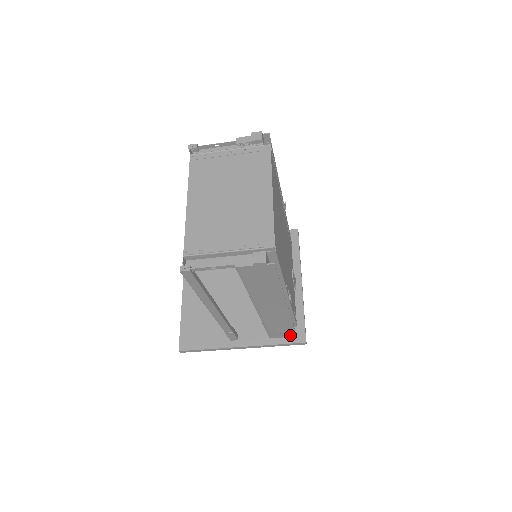
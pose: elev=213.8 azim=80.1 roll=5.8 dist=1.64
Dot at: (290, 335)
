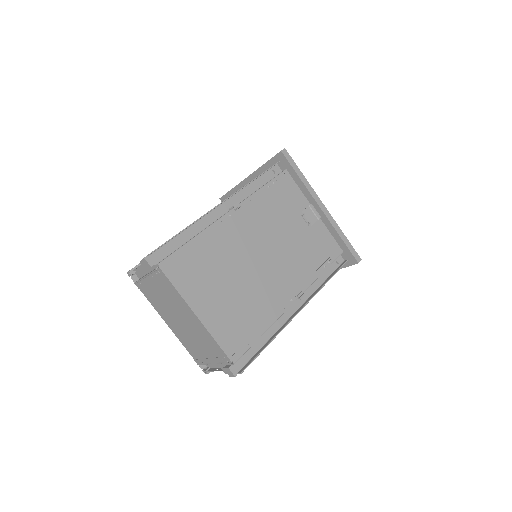
Dot at: (341, 264)
